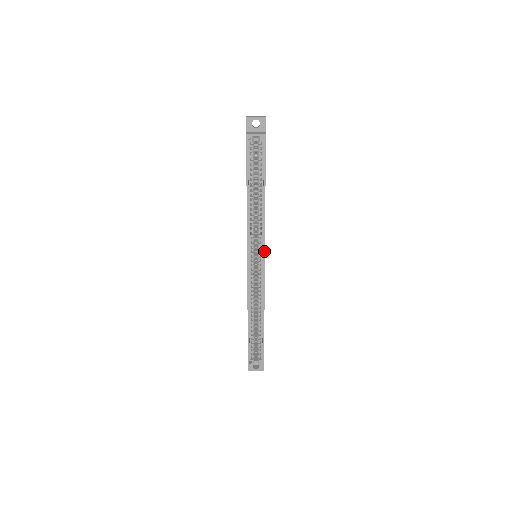
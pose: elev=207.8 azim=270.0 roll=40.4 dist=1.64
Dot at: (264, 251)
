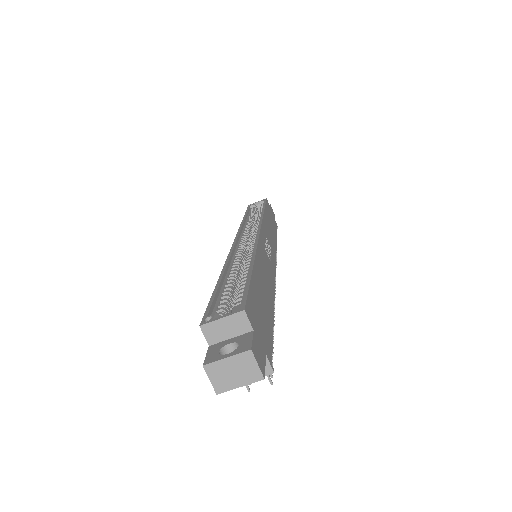
Dot at: (260, 227)
